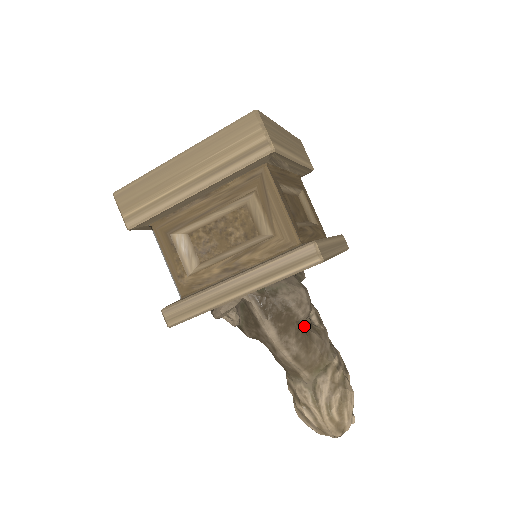
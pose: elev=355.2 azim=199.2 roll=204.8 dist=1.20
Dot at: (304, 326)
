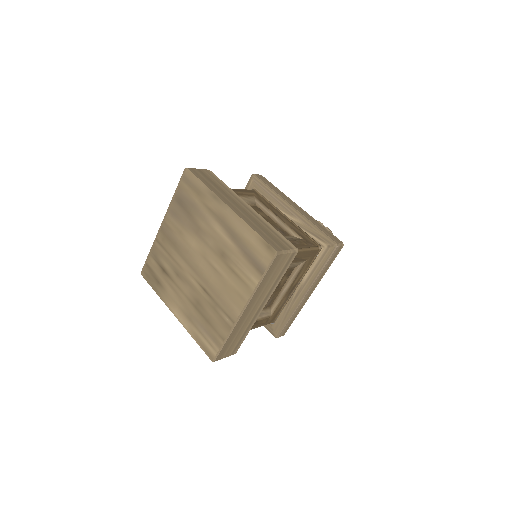
Dot at: occluded
